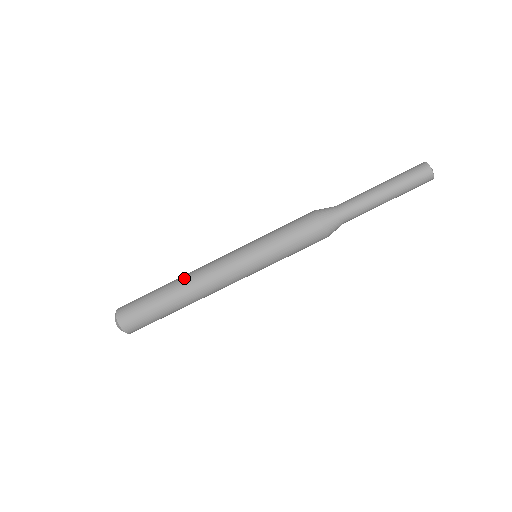
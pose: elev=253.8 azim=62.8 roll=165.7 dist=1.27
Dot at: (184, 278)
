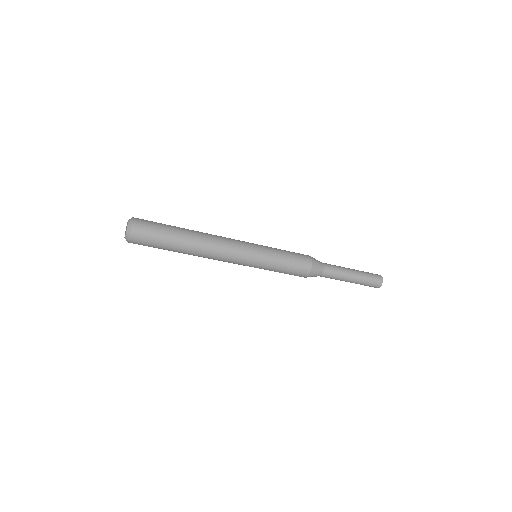
Dot at: (202, 243)
